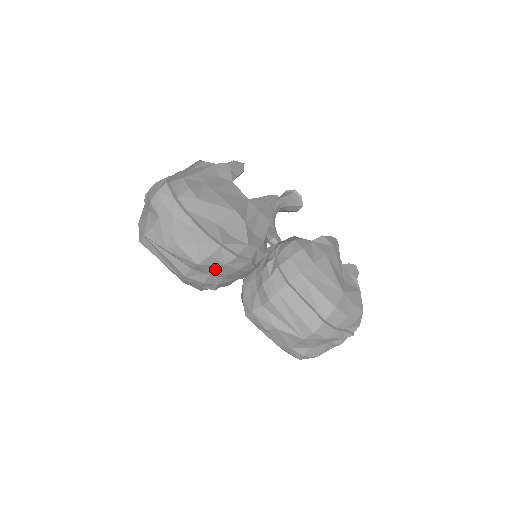
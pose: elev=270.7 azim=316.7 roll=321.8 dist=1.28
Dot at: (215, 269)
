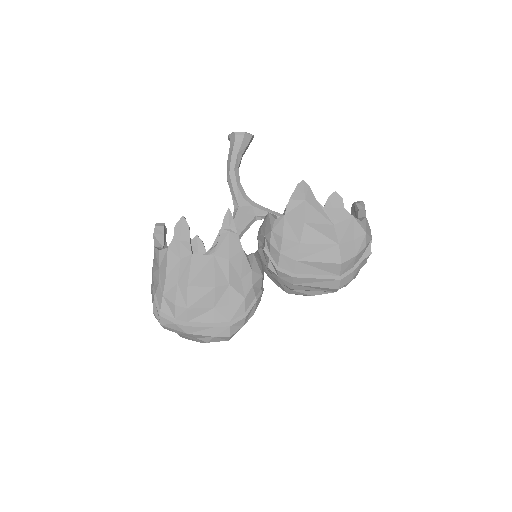
Dot at: occluded
